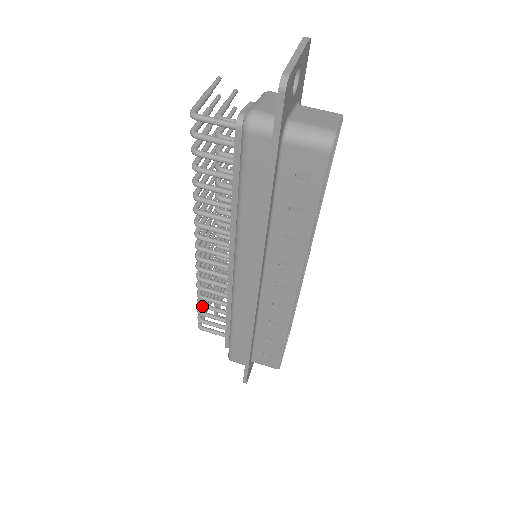
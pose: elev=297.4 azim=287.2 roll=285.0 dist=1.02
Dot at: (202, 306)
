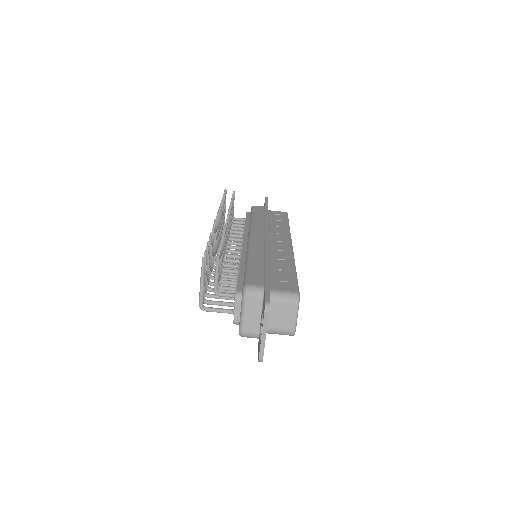
Dot at: occluded
